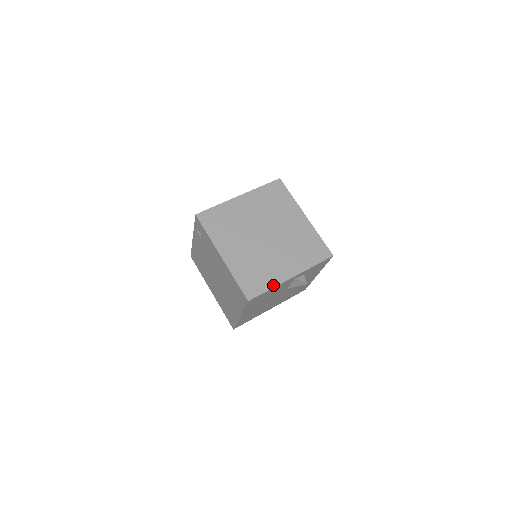
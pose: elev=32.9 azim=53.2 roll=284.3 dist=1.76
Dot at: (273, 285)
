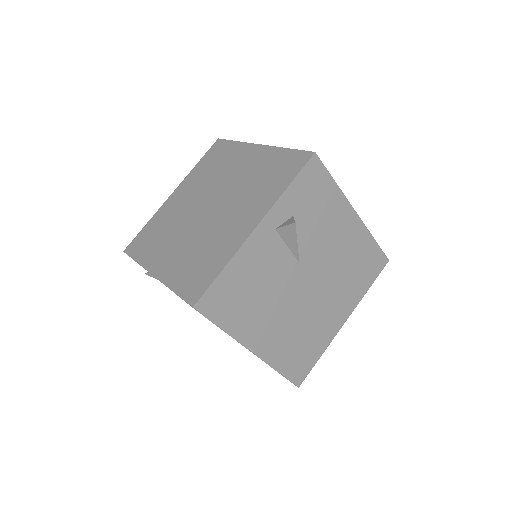
Dot at: (227, 259)
